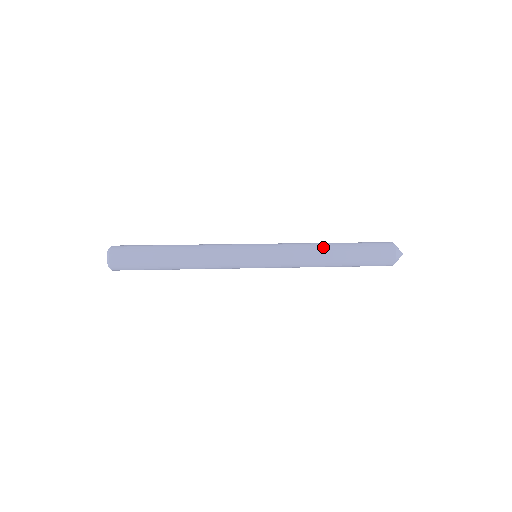
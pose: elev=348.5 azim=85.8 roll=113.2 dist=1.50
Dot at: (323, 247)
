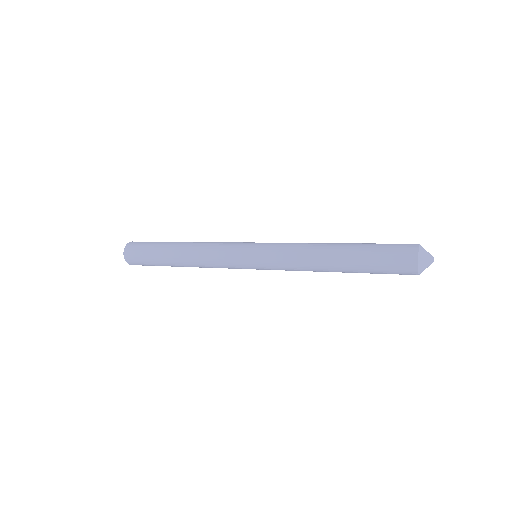
Dot at: (323, 259)
